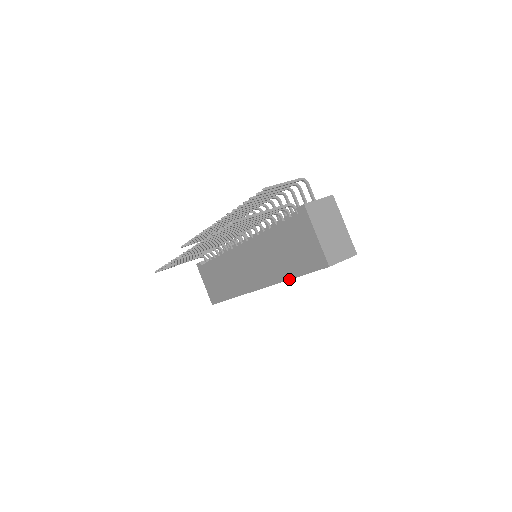
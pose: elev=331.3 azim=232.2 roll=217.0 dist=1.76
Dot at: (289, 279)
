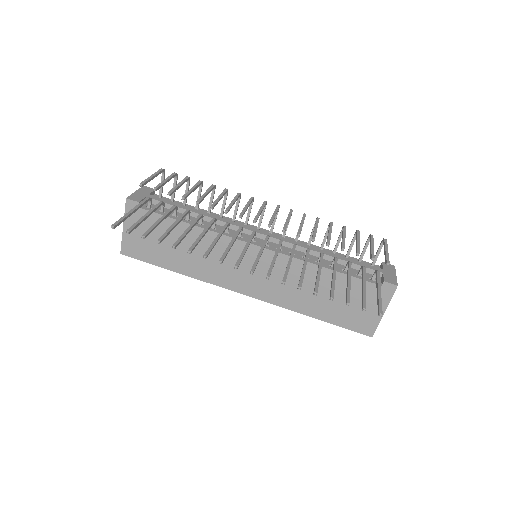
Dot at: (308, 315)
